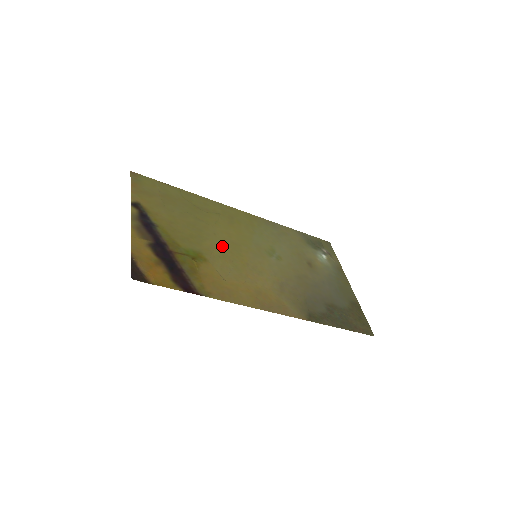
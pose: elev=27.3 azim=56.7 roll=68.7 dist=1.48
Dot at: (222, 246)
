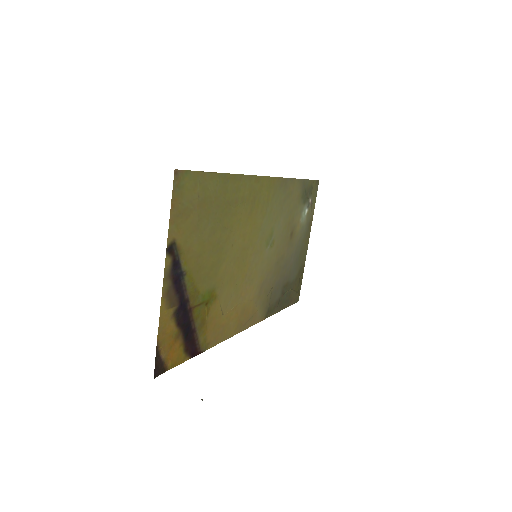
Dot at: (234, 262)
